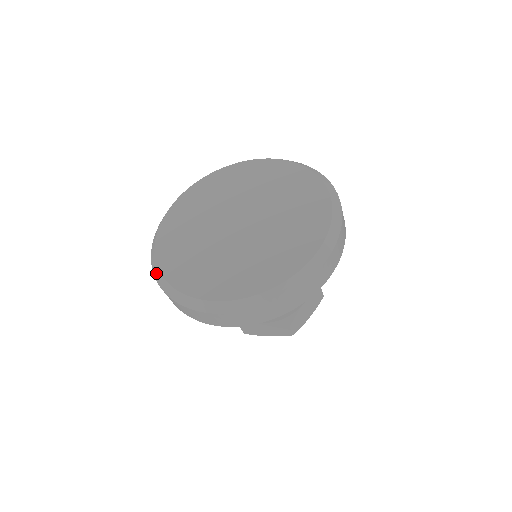
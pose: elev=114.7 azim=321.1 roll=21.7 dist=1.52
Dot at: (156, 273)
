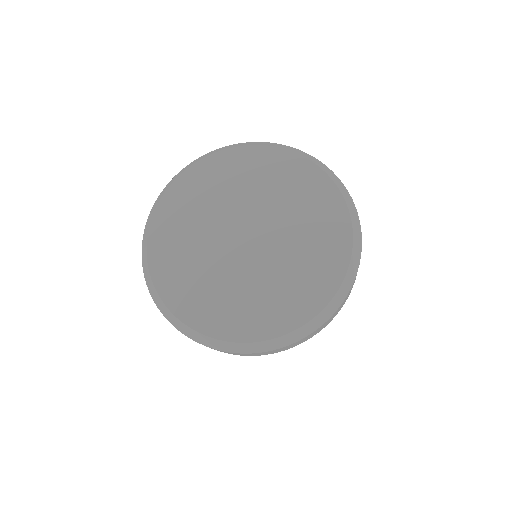
Dot at: (146, 271)
